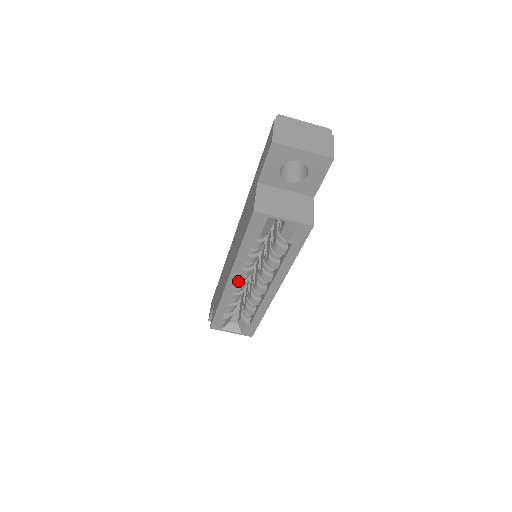
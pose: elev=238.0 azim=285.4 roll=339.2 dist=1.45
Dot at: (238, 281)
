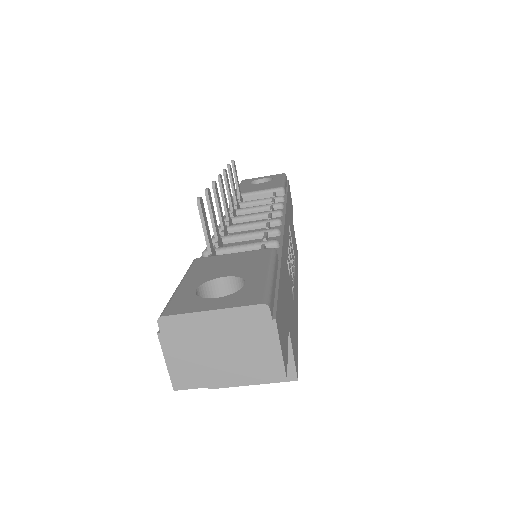
Dot at: occluded
